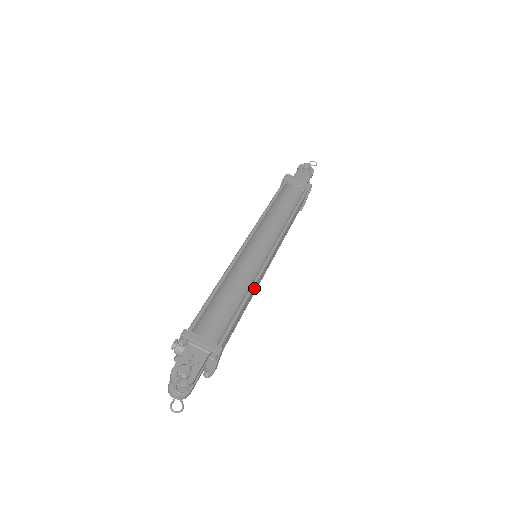
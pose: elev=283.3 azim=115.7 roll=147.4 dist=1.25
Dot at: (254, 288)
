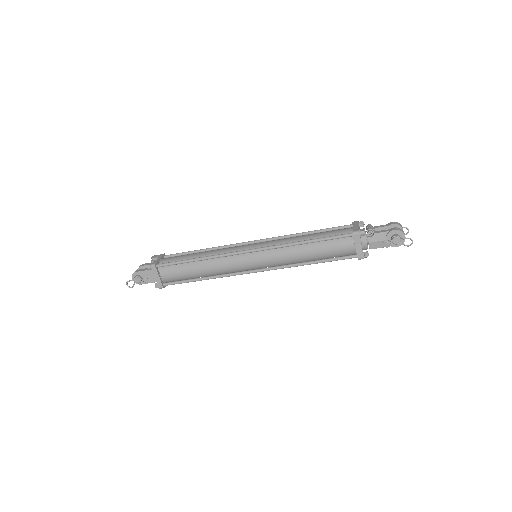
Dot at: (224, 273)
